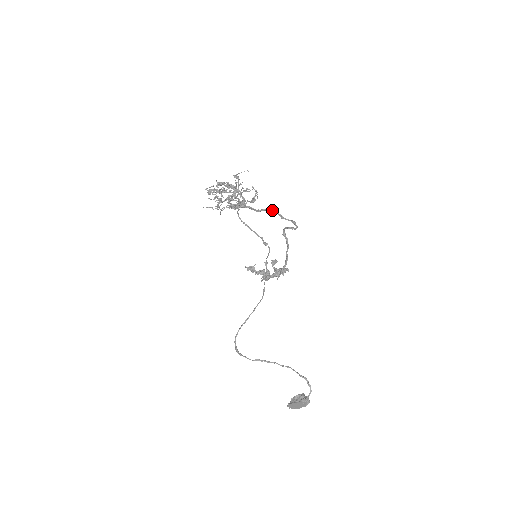
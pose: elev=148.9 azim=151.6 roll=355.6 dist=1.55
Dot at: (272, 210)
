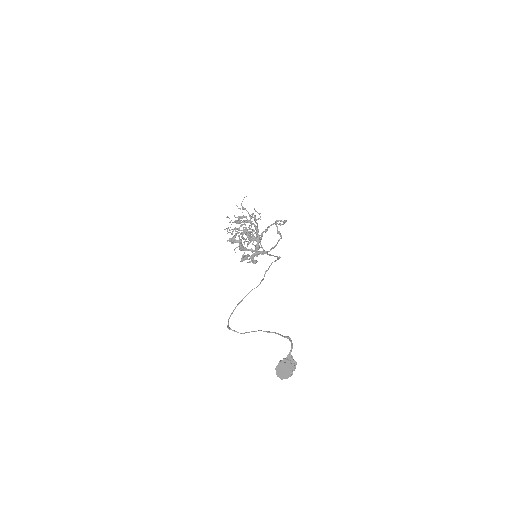
Dot at: (274, 223)
